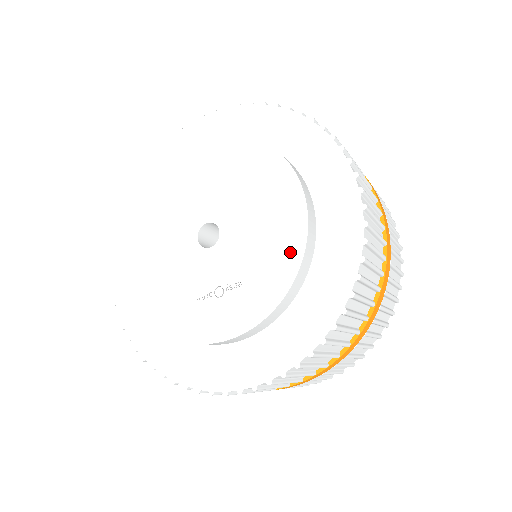
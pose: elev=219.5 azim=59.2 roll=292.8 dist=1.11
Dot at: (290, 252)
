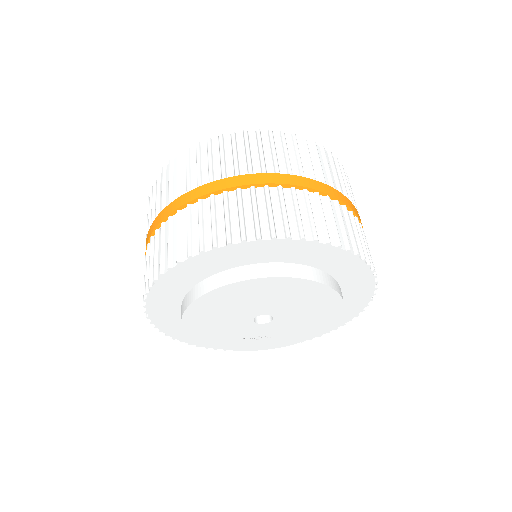
Dot at: (314, 332)
